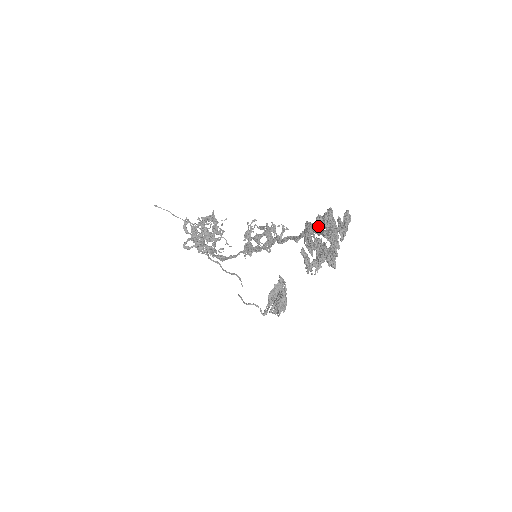
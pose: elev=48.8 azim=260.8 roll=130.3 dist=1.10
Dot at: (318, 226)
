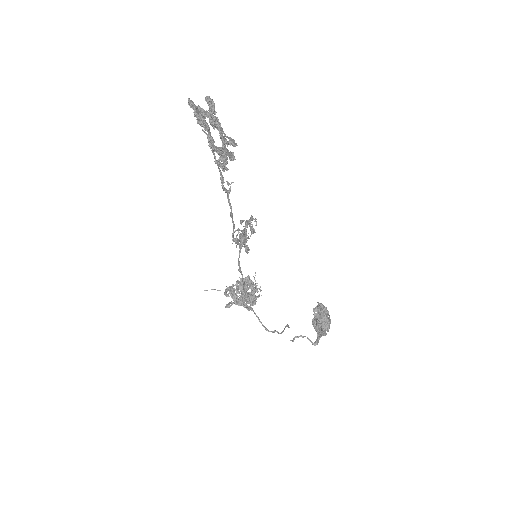
Dot at: occluded
